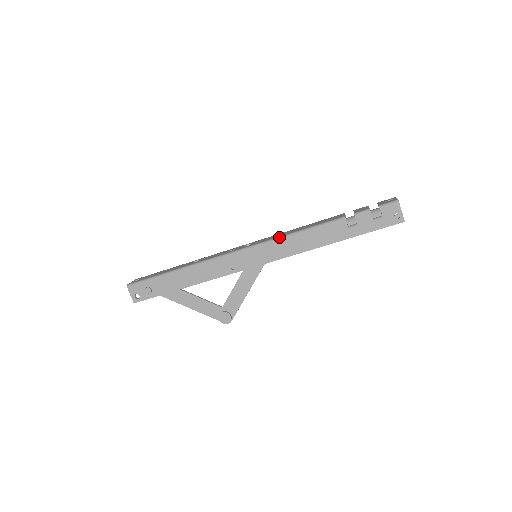
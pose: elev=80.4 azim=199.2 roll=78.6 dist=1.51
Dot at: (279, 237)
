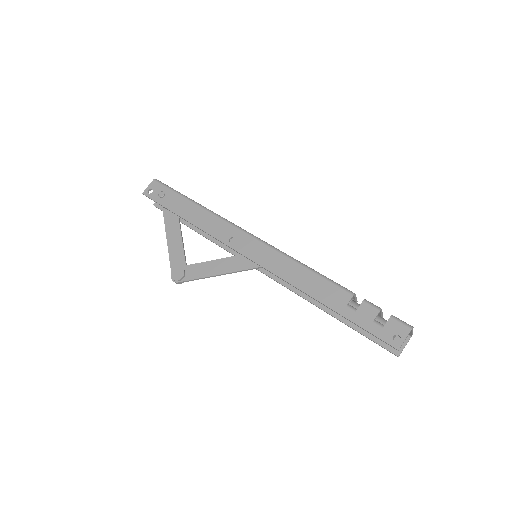
Dot at: occluded
